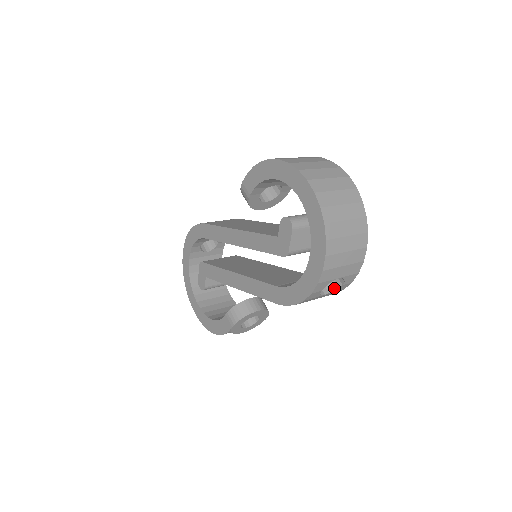
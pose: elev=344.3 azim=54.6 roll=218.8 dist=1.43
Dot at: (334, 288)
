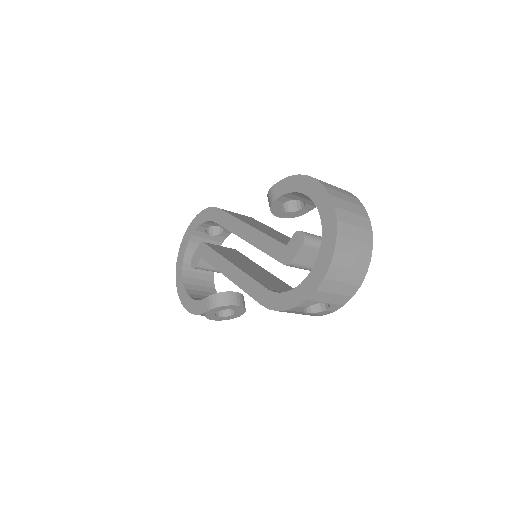
Dot at: (317, 310)
